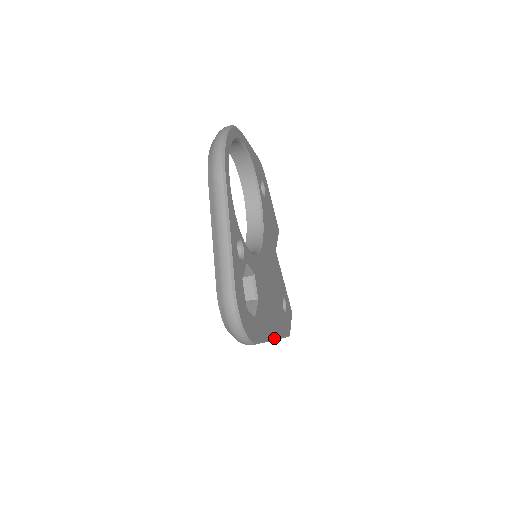
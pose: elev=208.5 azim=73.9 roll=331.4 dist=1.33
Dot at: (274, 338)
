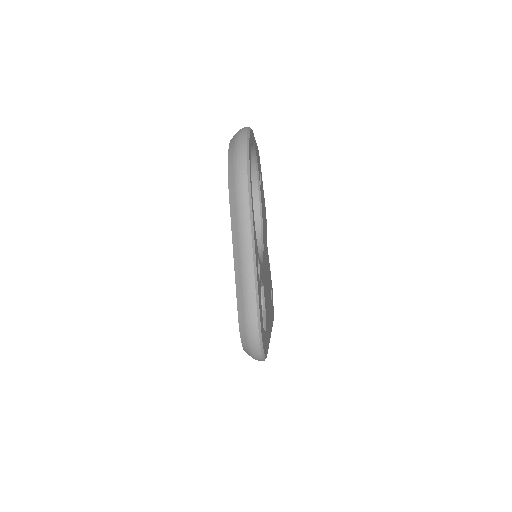
Dot at: (270, 335)
